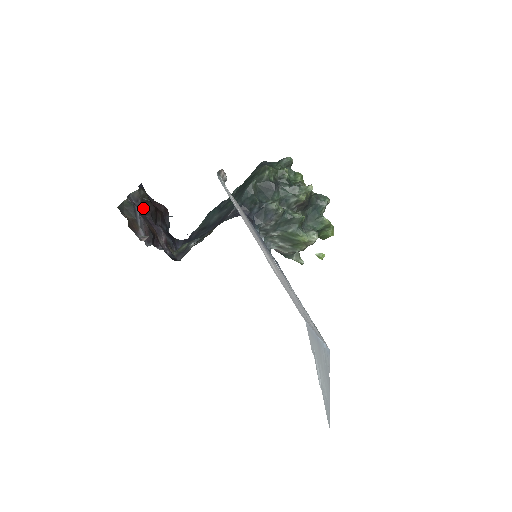
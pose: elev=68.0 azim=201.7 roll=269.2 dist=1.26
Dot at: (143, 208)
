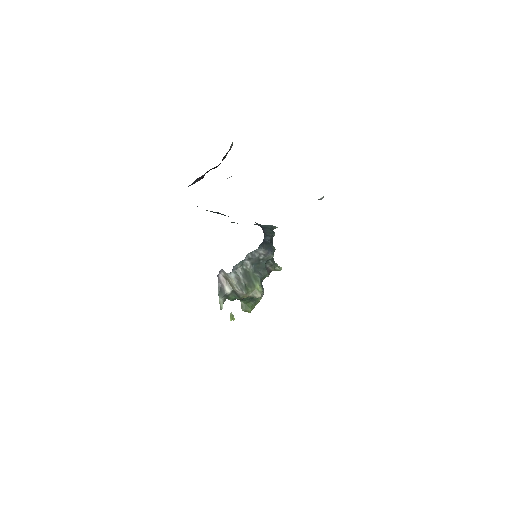
Dot at: occluded
